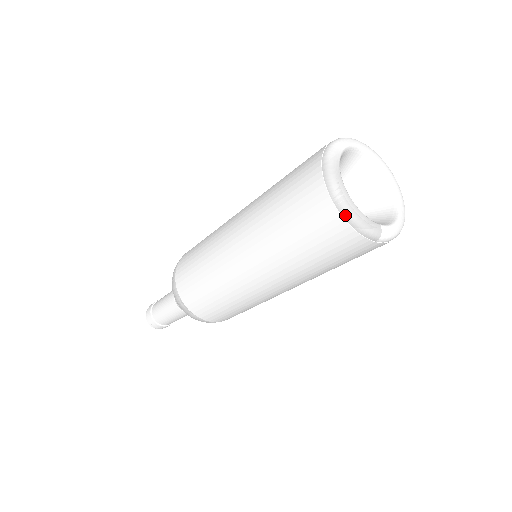
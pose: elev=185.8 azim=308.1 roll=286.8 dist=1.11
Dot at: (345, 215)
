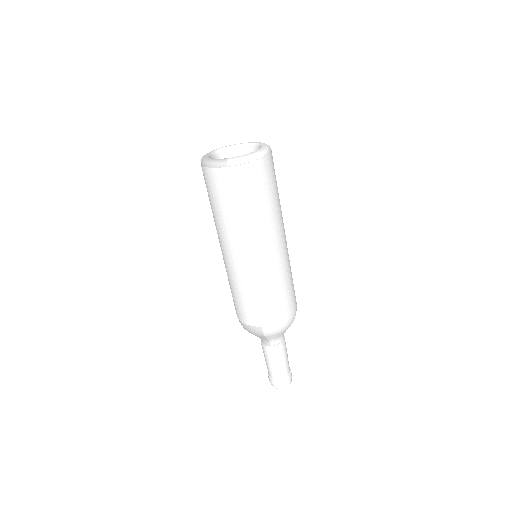
Dot at: (205, 165)
